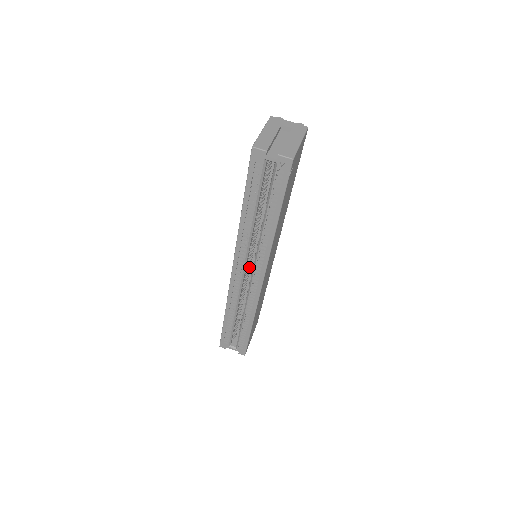
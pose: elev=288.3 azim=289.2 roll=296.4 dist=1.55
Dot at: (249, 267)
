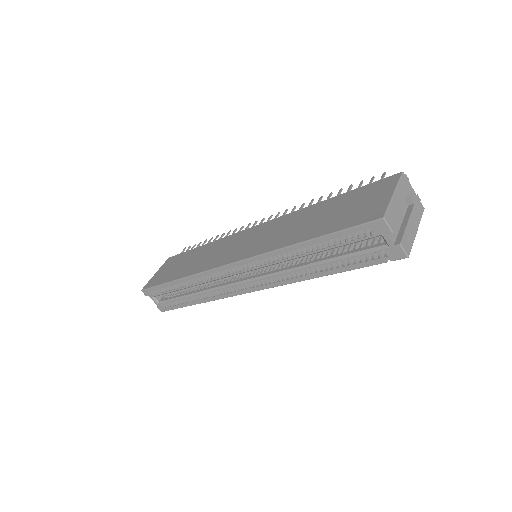
Dot at: occluded
